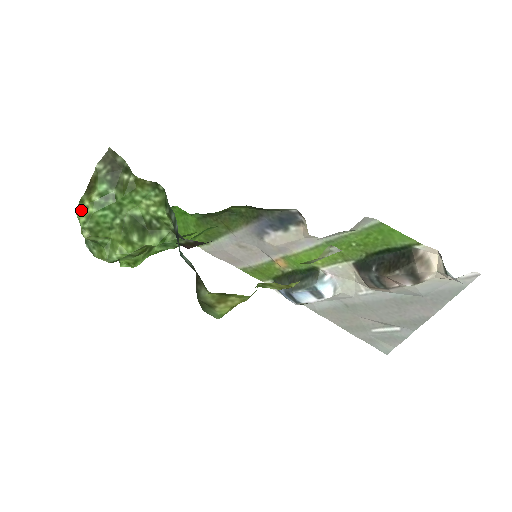
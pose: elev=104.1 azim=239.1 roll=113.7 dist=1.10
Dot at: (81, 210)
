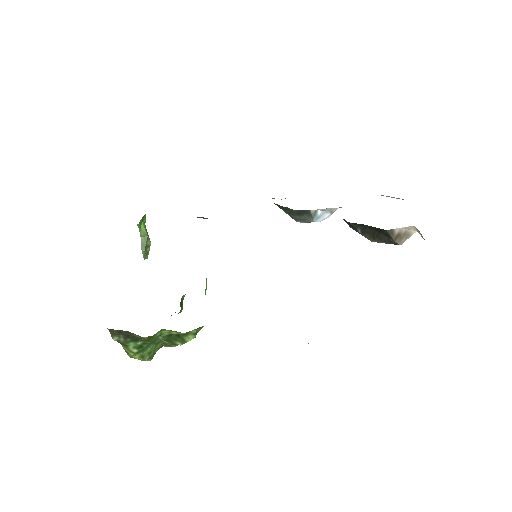
Dot at: (133, 357)
